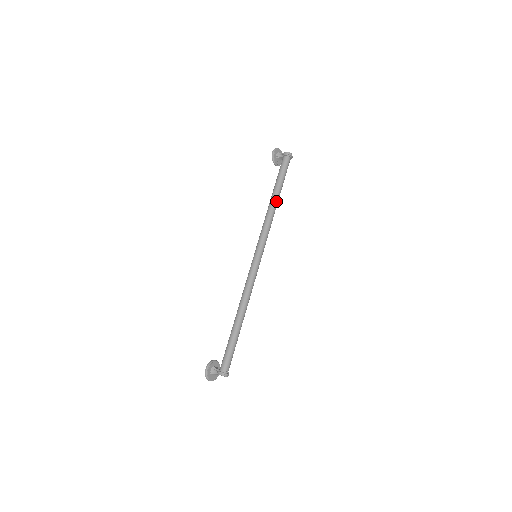
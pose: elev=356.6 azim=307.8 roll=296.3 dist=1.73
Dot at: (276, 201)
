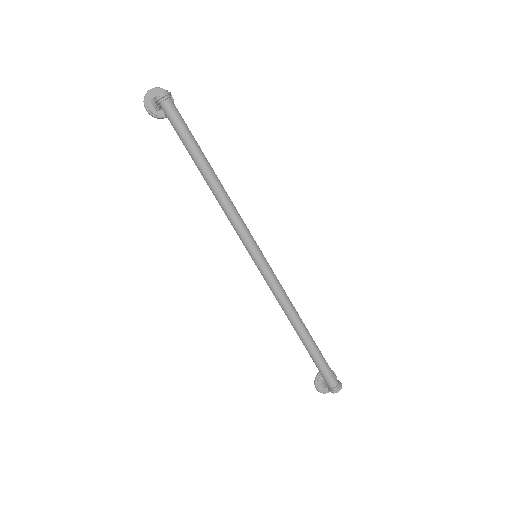
Dot at: (210, 178)
